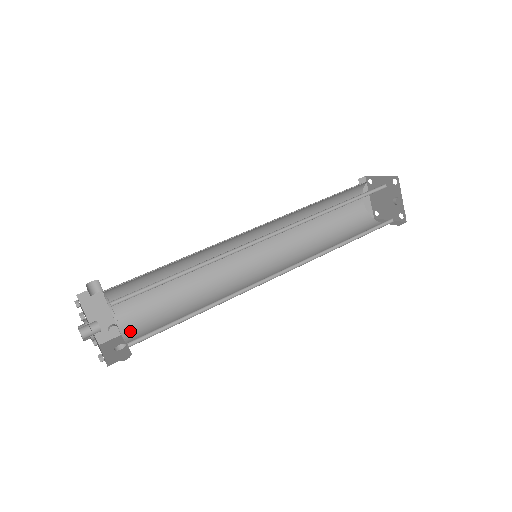
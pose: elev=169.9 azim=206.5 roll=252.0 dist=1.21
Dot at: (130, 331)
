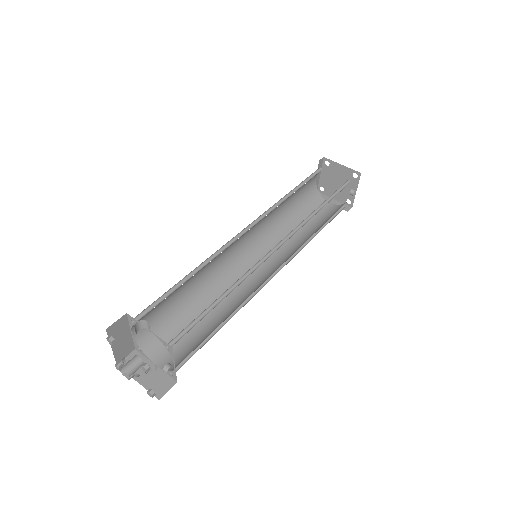
Dot at: (152, 348)
